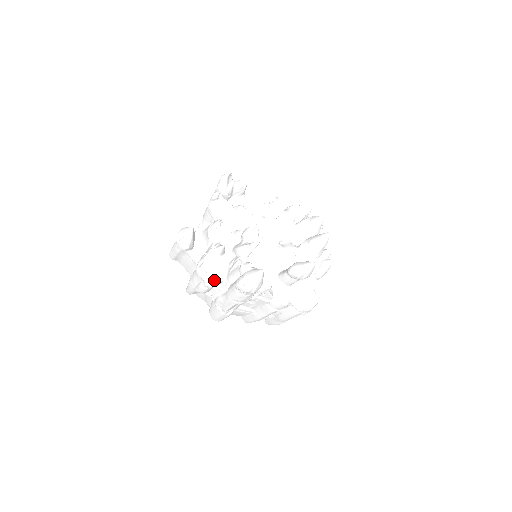
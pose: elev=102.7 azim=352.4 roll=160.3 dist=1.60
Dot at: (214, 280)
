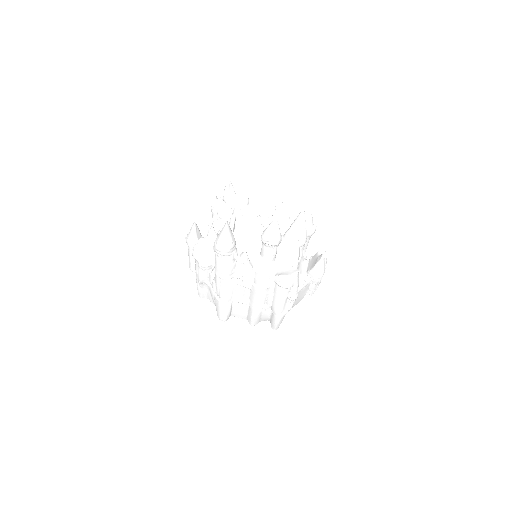
Dot at: (204, 258)
